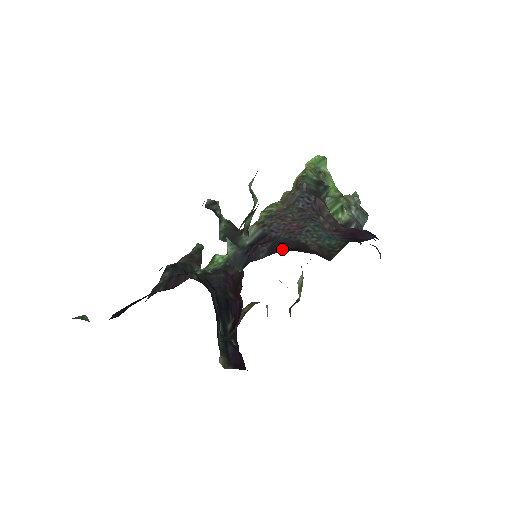
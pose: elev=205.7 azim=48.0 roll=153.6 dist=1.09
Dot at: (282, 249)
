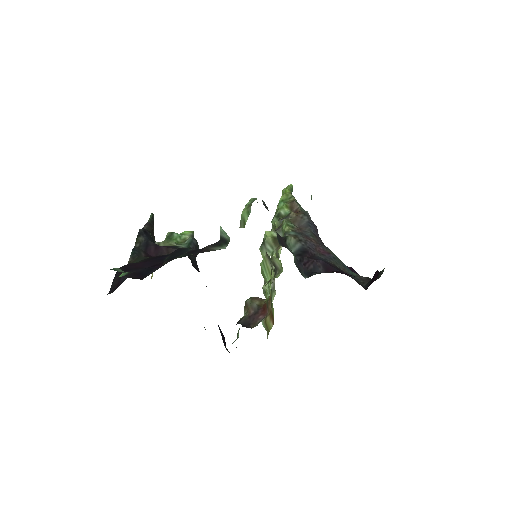
Dot at: (335, 270)
